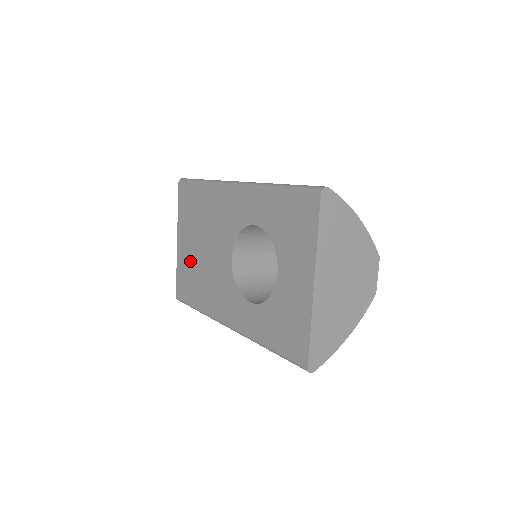
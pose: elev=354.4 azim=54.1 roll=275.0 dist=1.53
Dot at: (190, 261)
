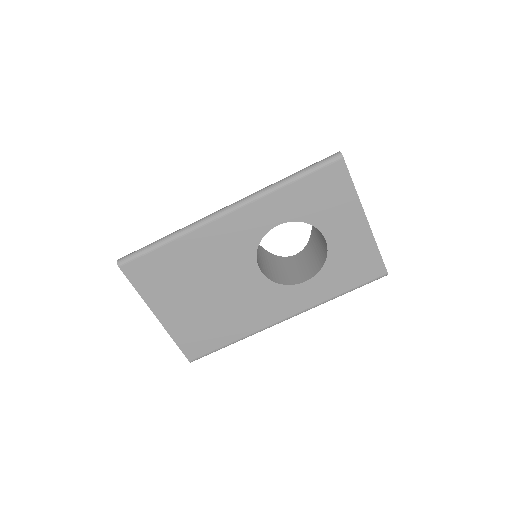
Dot at: (194, 317)
